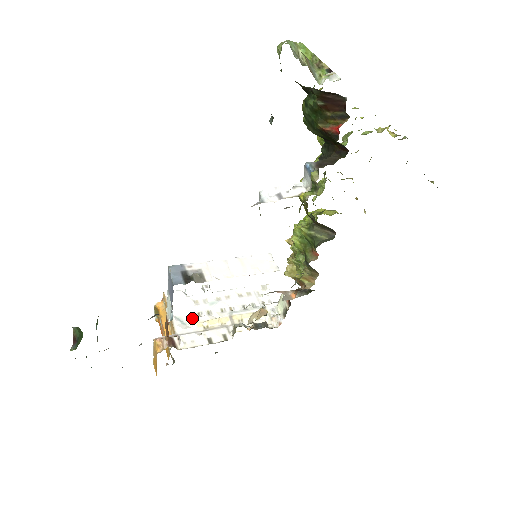
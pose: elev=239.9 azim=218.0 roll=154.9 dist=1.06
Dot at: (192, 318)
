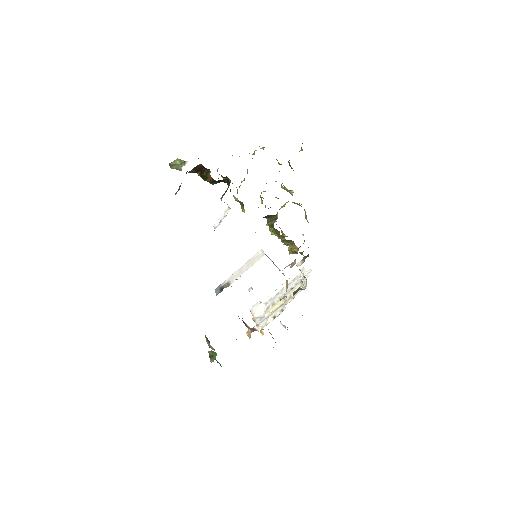
Dot at: (265, 312)
